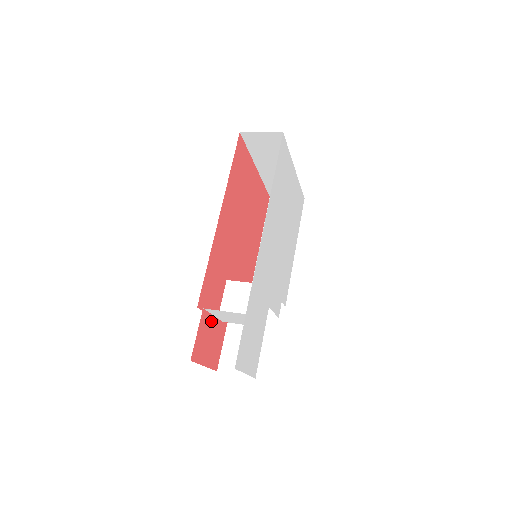
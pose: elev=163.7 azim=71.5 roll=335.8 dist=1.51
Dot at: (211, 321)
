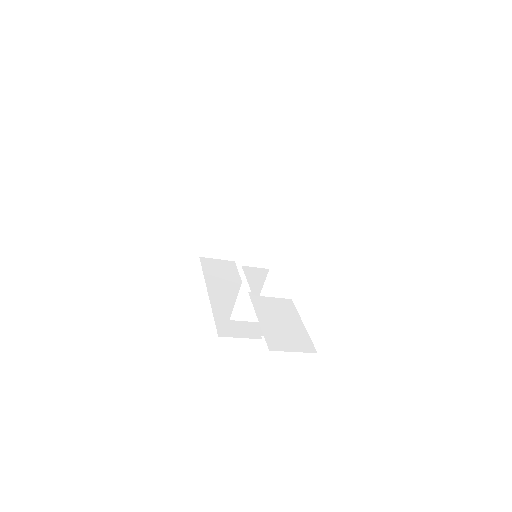
Dot at: occluded
